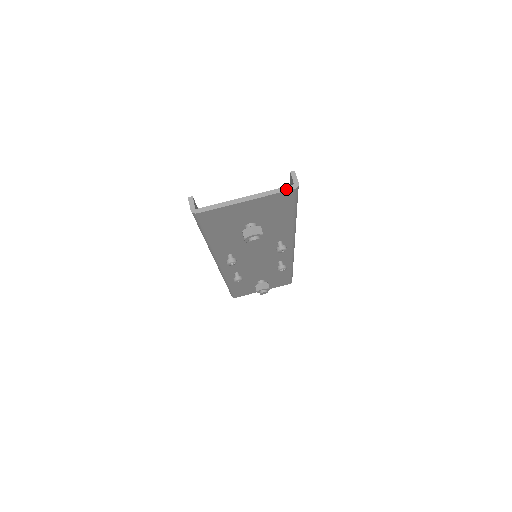
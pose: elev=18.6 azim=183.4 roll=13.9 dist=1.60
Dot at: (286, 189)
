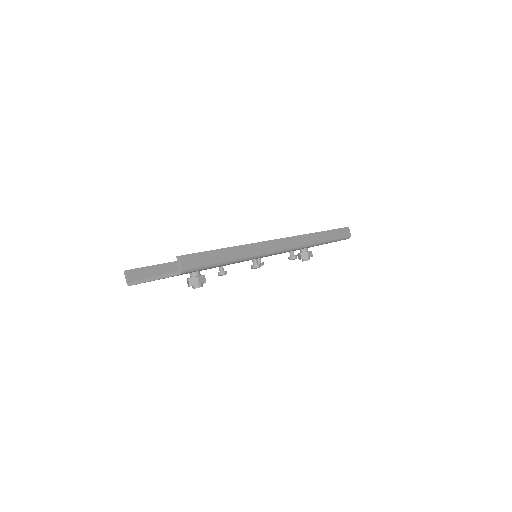
Dot at: (174, 274)
